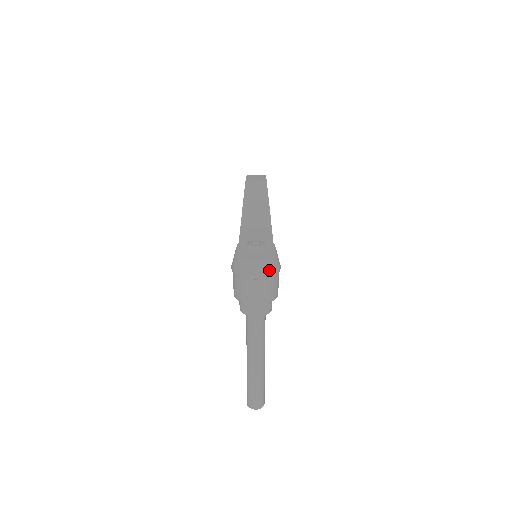
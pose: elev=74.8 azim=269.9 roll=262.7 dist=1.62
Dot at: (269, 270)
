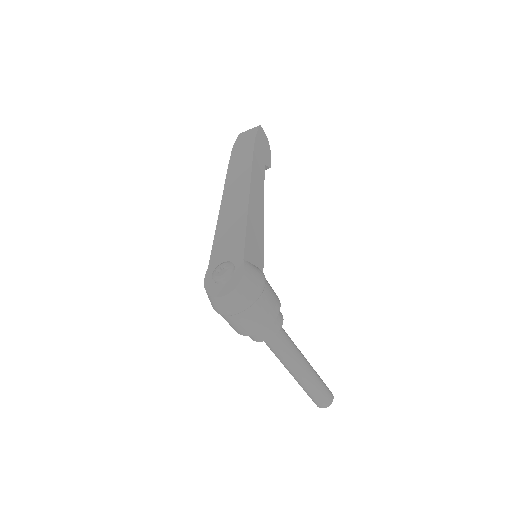
Dot at: (241, 302)
